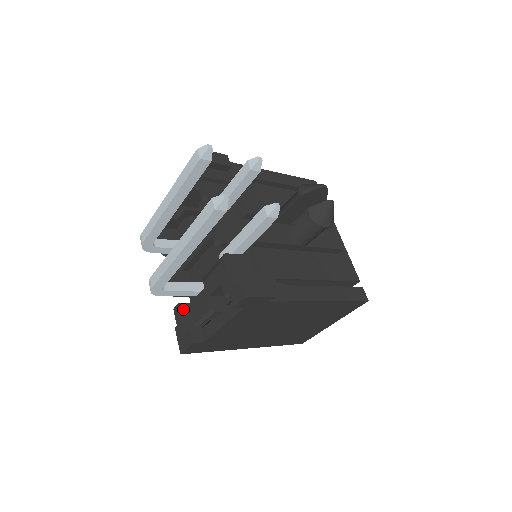
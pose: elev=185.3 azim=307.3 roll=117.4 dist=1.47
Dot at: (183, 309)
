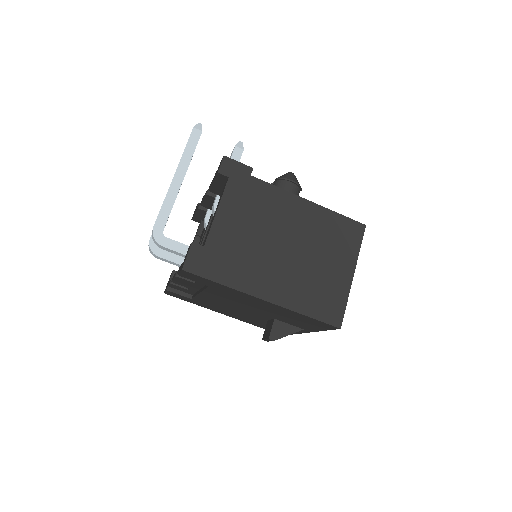
Dot at: occluded
